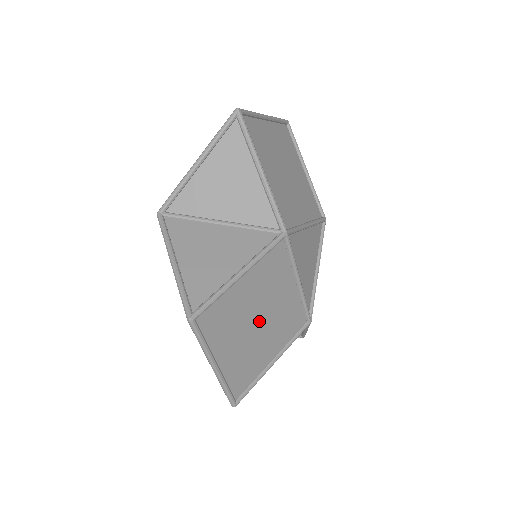
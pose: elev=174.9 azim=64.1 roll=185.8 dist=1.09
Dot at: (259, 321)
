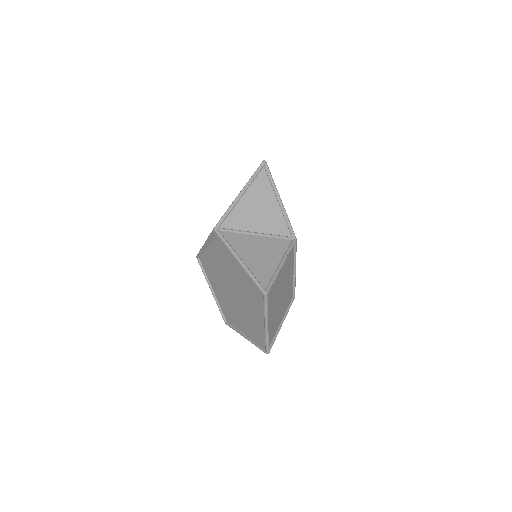
Dot at: (281, 296)
